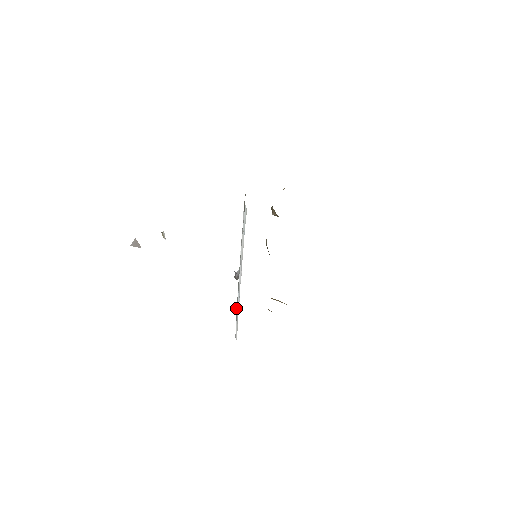
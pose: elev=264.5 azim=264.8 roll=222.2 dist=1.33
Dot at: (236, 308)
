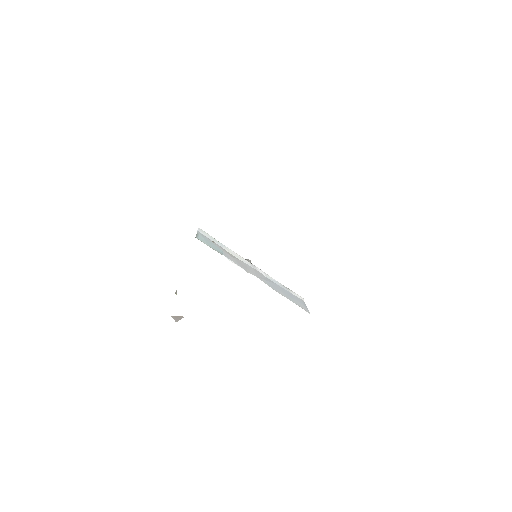
Dot at: occluded
